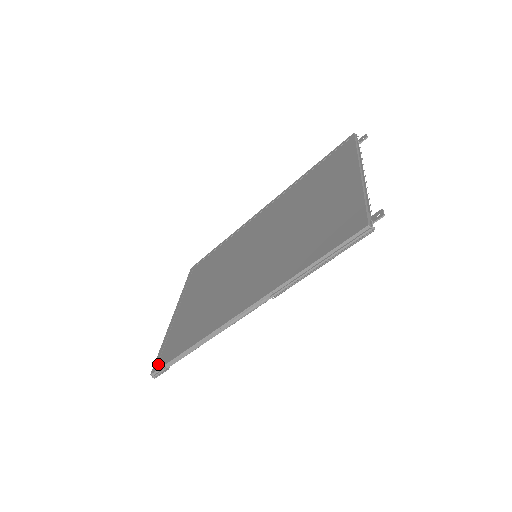
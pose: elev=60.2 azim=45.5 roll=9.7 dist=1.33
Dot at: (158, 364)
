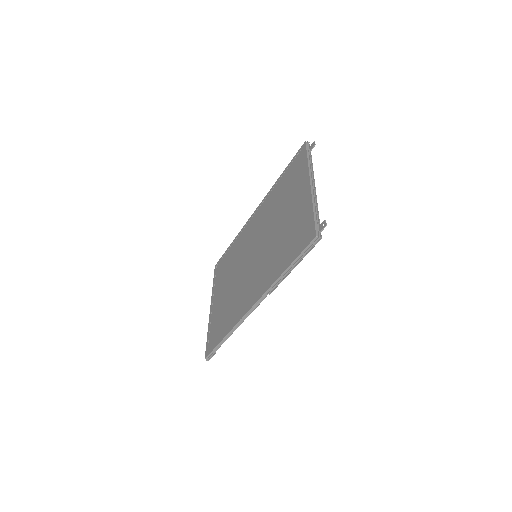
Dot at: (208, 351)
